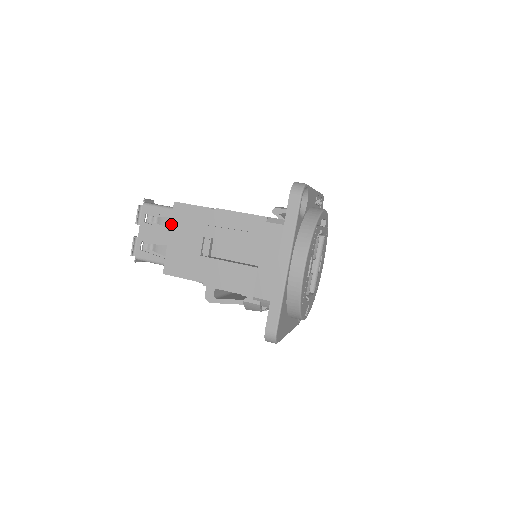
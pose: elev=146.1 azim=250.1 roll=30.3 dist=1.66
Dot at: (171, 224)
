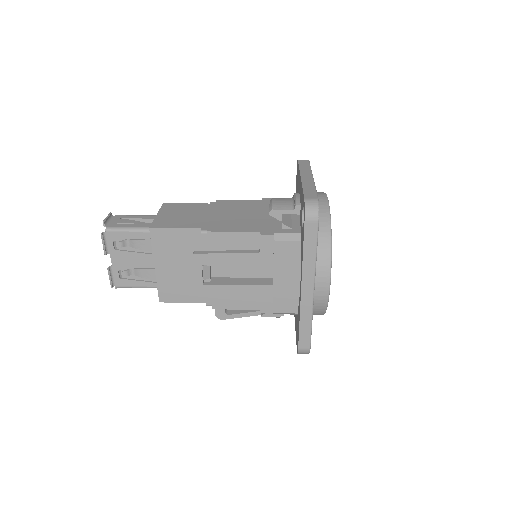
Dot at: (153, 252)
